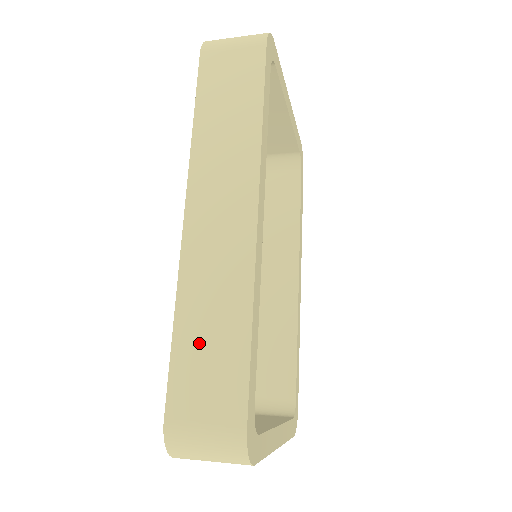
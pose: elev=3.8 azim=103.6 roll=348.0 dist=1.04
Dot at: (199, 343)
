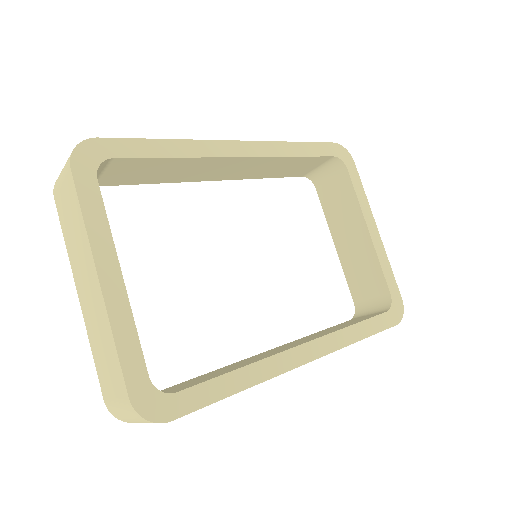
Dot at: occluded
